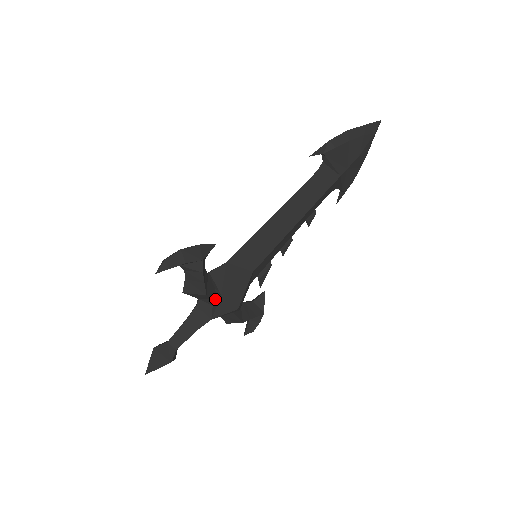
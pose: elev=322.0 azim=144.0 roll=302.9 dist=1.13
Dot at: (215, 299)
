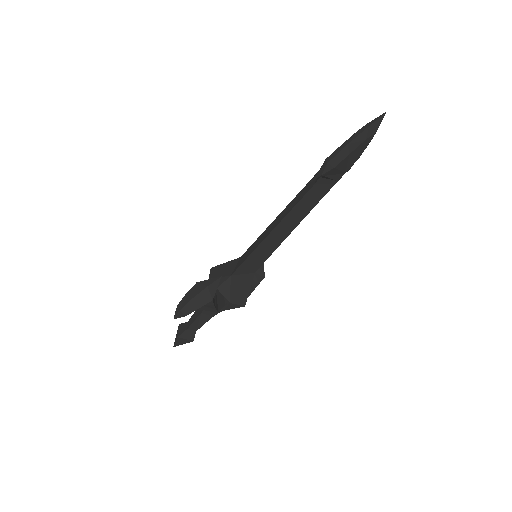
Dot at: occluded
